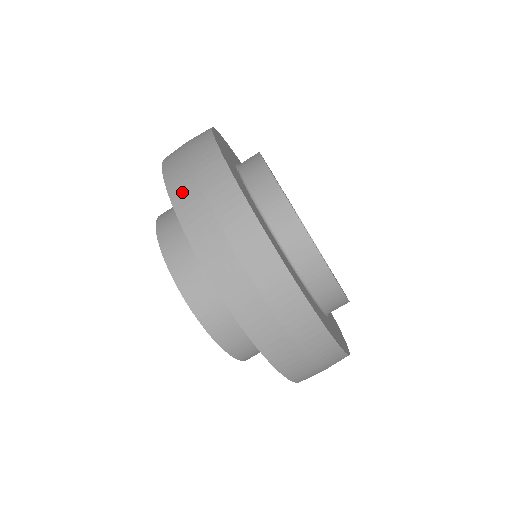
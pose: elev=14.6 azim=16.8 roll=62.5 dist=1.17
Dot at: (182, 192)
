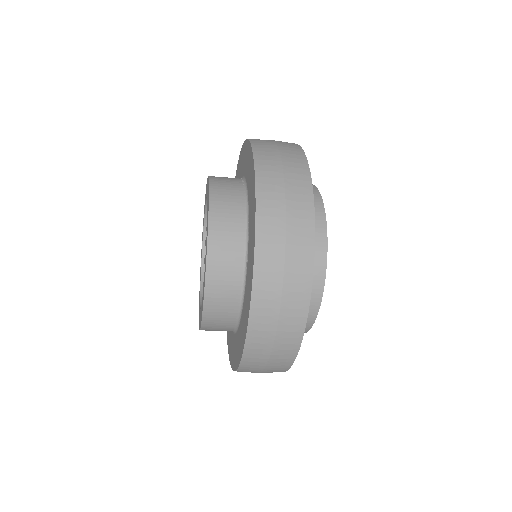
Dot at: (265, 157)
